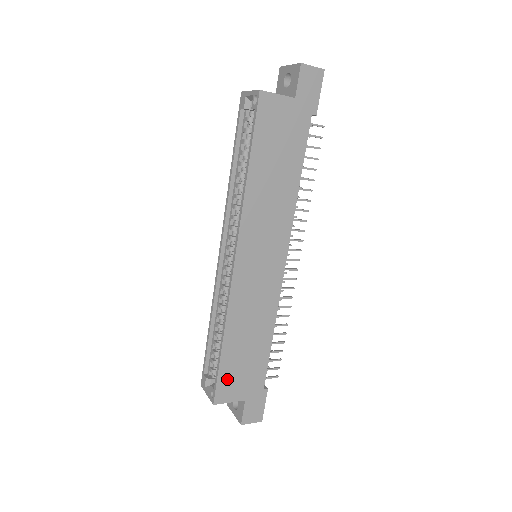
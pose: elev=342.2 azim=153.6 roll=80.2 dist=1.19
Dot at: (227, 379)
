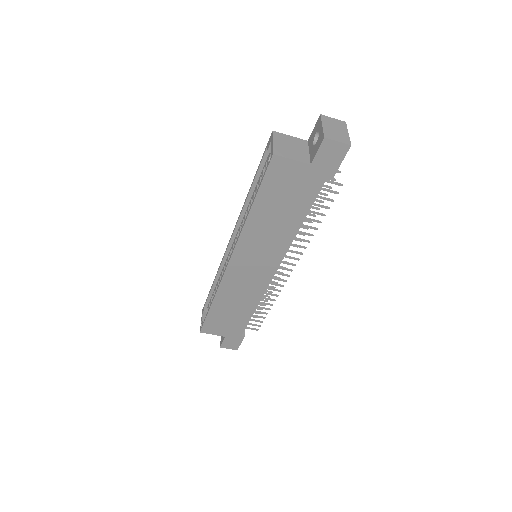
Dot at: (212, 323)
